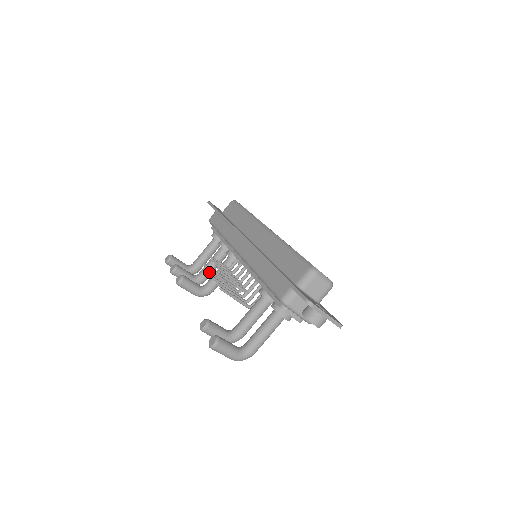
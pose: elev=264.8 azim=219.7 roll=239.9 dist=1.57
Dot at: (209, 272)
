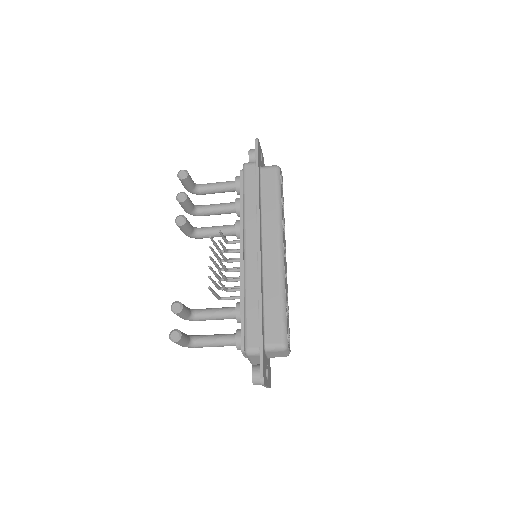
Dot at: (209, 214)
